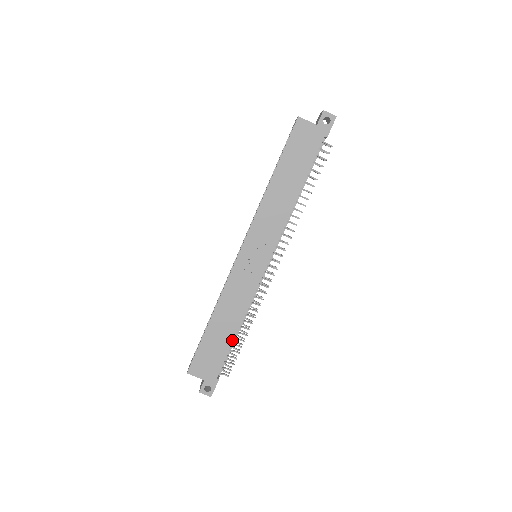
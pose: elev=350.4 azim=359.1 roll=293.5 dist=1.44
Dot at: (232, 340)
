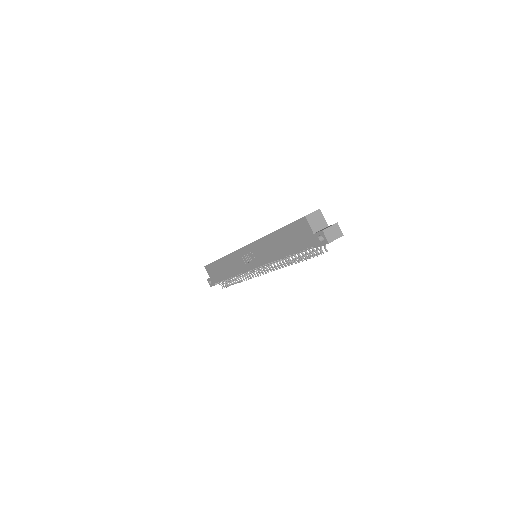
Dot at: (226, 278)
